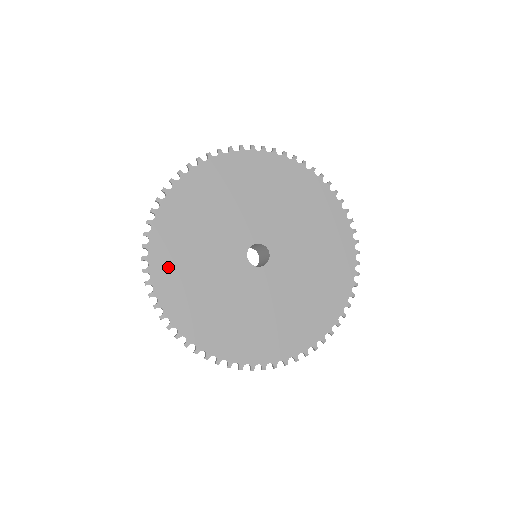
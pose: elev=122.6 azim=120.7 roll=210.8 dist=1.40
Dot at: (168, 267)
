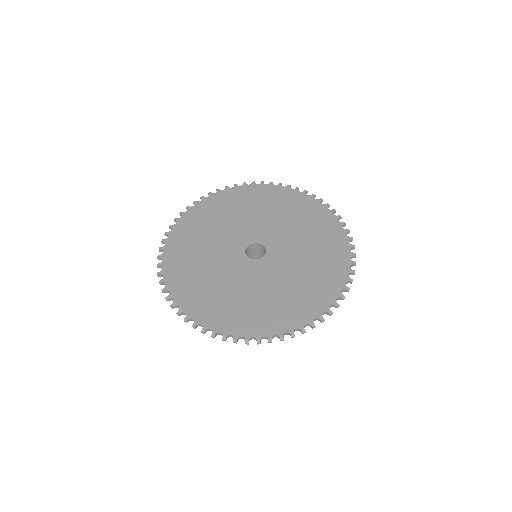
Dot at: (191, 225)
